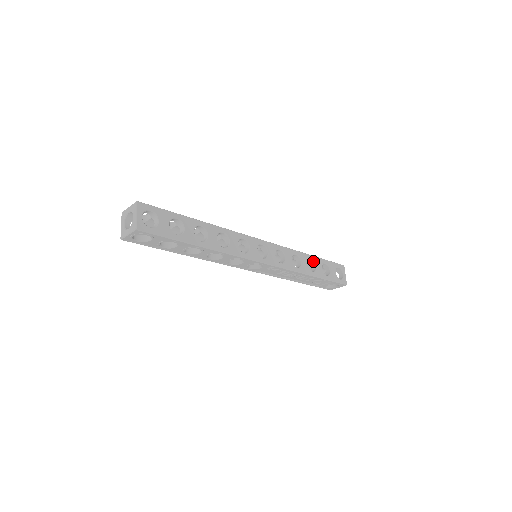
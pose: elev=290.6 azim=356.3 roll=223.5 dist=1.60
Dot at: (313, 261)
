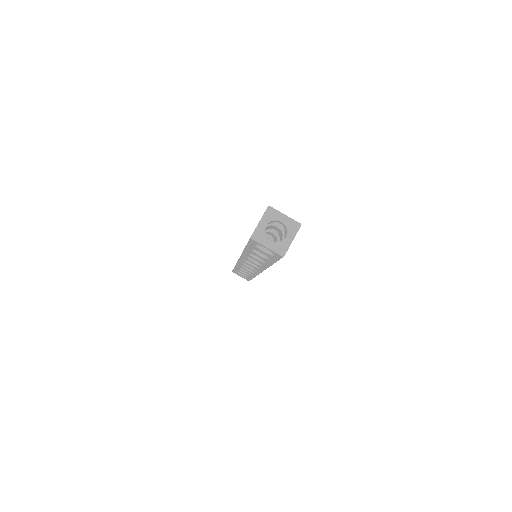
Dot at: occluded
